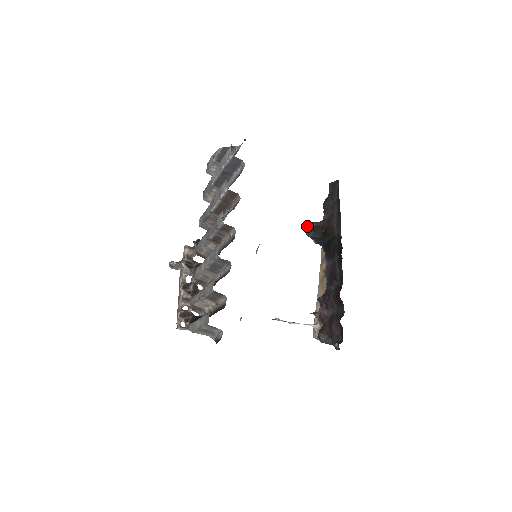
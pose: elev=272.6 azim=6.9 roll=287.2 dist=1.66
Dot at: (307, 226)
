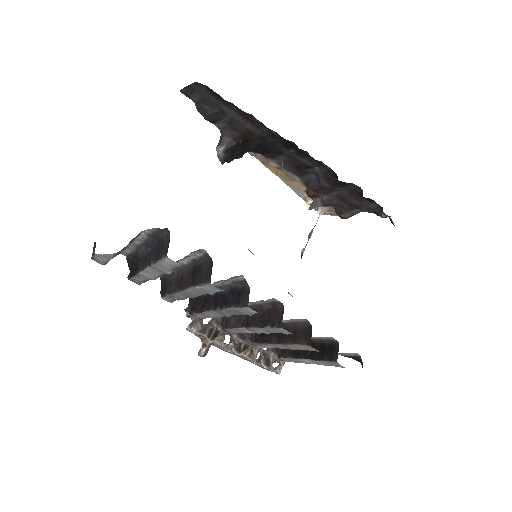
Dot at: (219, 156)
